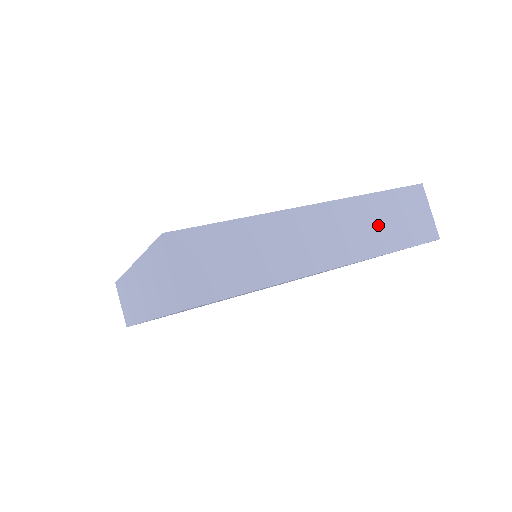
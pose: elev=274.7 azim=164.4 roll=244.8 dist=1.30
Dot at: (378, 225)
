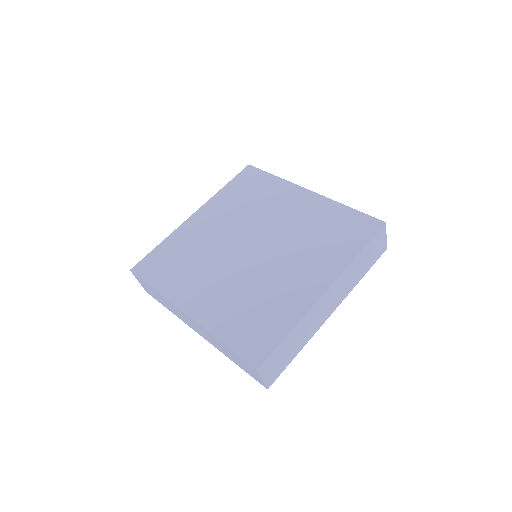
Dot at: (358, 270)
